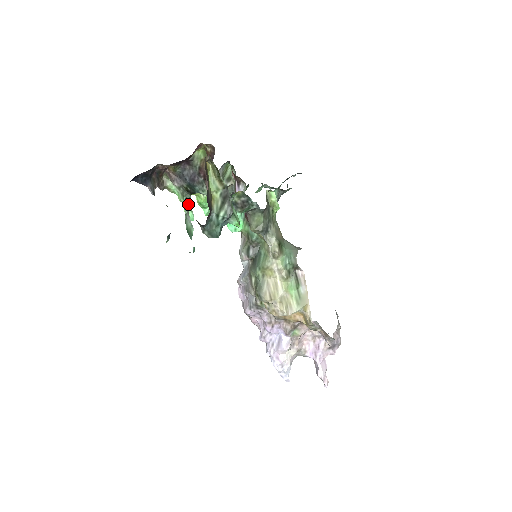
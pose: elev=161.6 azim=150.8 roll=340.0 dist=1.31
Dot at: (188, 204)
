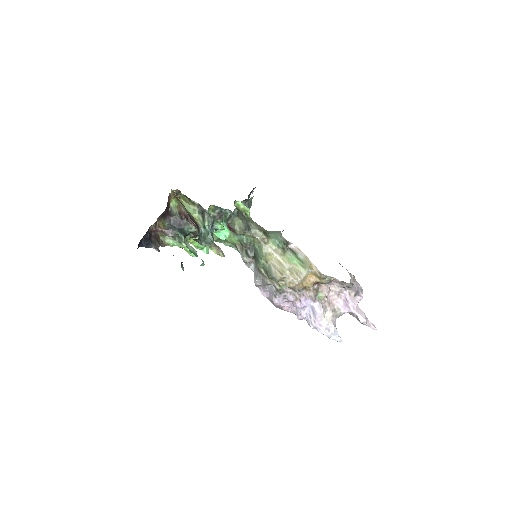
Dot at: occluded
